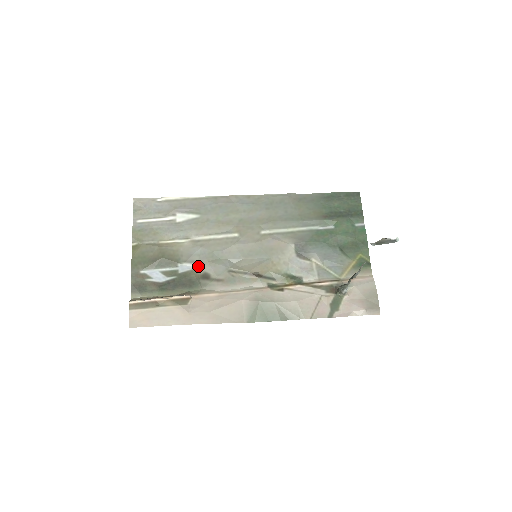
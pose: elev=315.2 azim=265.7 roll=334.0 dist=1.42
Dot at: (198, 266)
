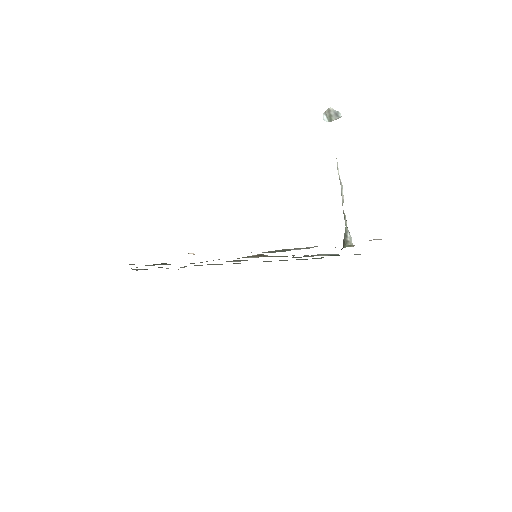
Dot at: occluded
